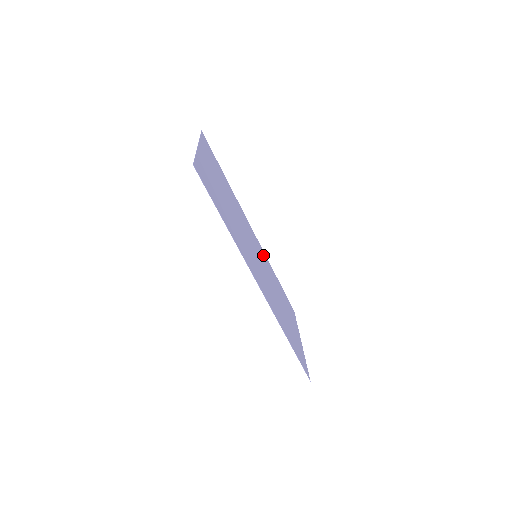
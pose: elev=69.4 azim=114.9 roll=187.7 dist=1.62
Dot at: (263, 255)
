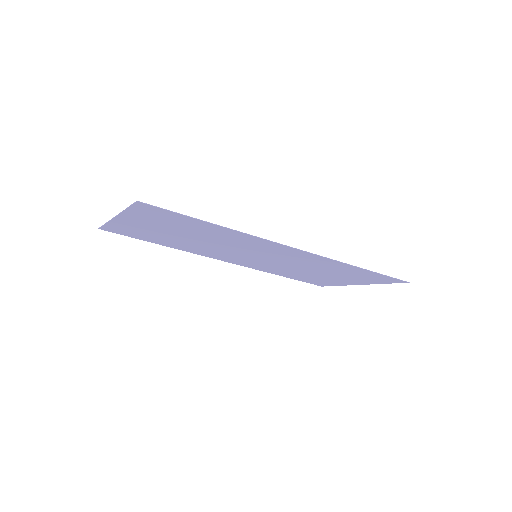
Dot at: (254, 266)
